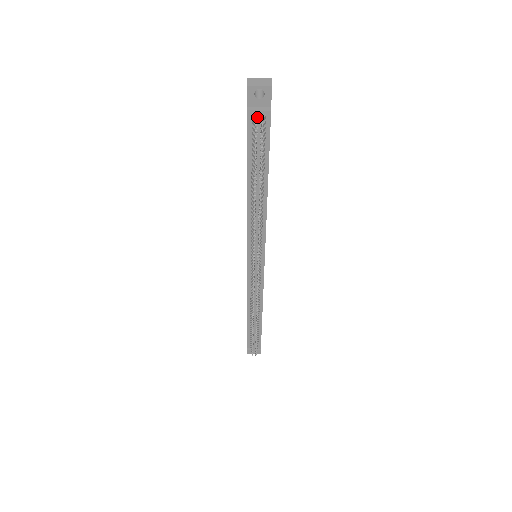
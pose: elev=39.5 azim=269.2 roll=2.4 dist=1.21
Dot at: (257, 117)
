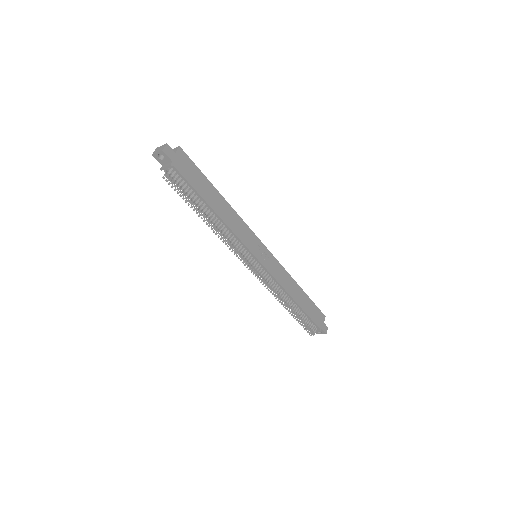
Dot at: (168, 171)
